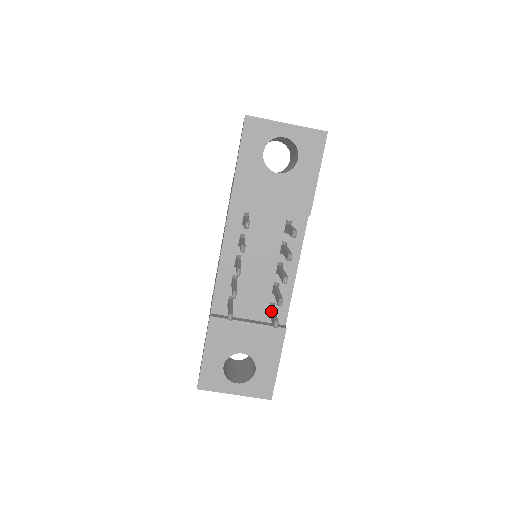
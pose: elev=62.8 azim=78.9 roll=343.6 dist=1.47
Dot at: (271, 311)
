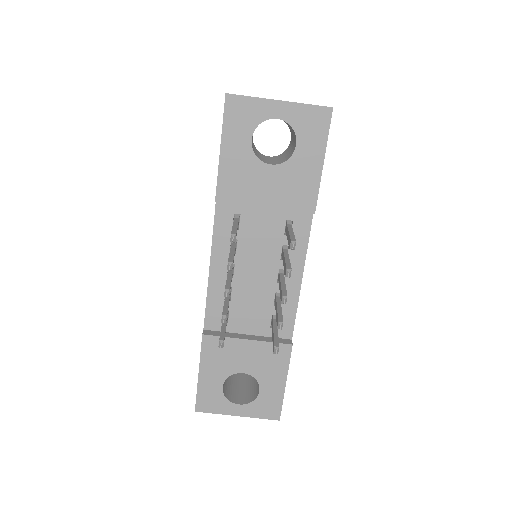
Dot at: (272, 328)
